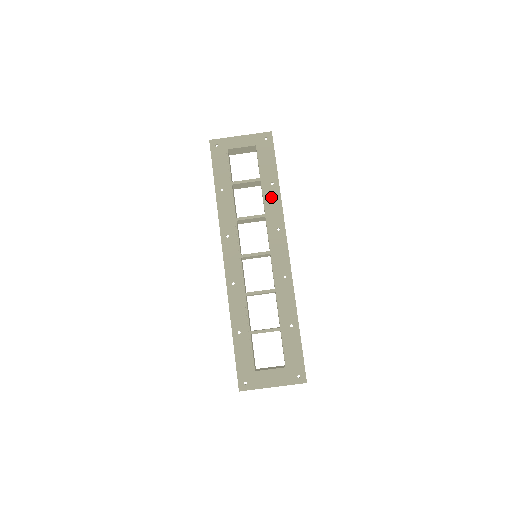
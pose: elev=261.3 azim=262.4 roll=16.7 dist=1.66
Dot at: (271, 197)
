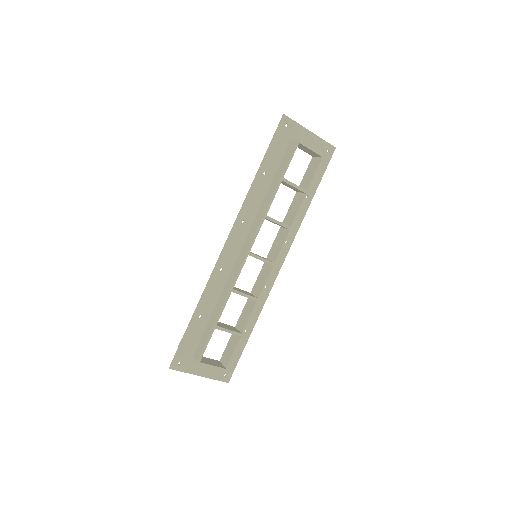
Dot at: occluded
